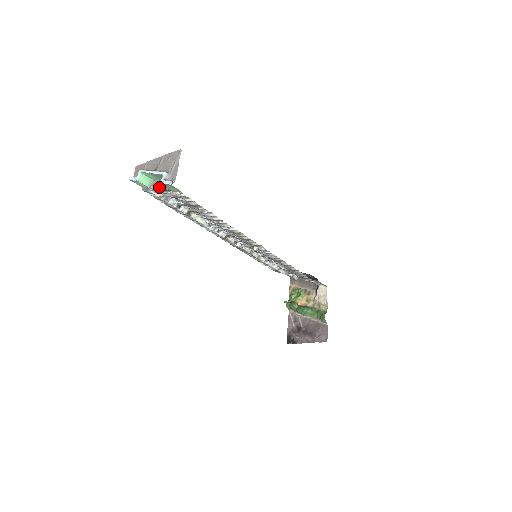
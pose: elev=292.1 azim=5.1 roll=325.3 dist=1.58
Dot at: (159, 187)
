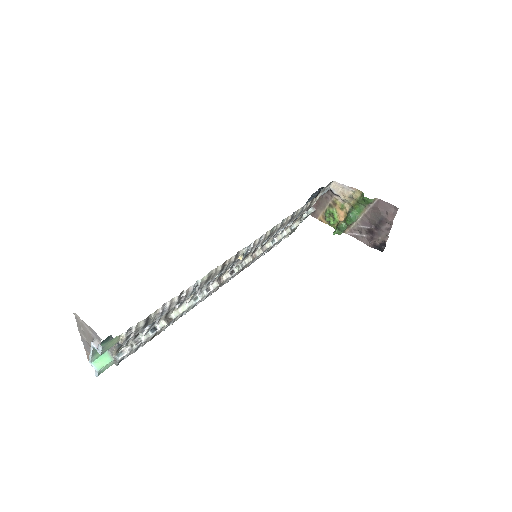
Dot at: (113, 351)
